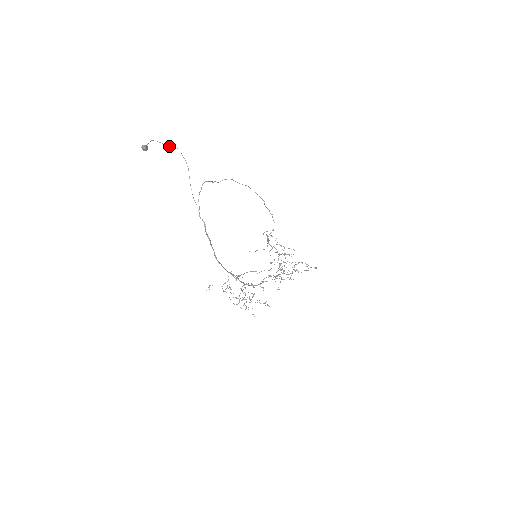
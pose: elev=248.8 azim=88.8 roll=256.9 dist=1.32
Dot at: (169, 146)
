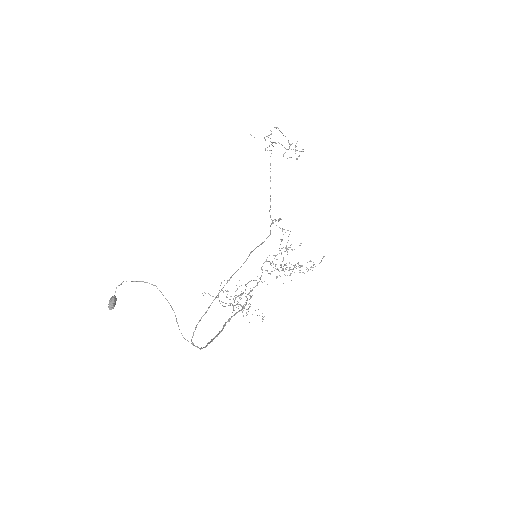
Dot at: occluded
